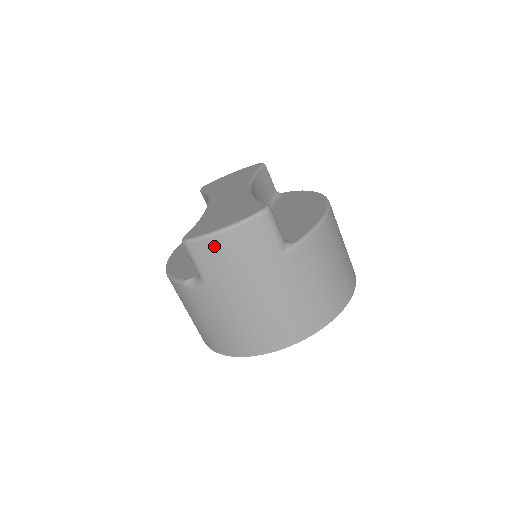
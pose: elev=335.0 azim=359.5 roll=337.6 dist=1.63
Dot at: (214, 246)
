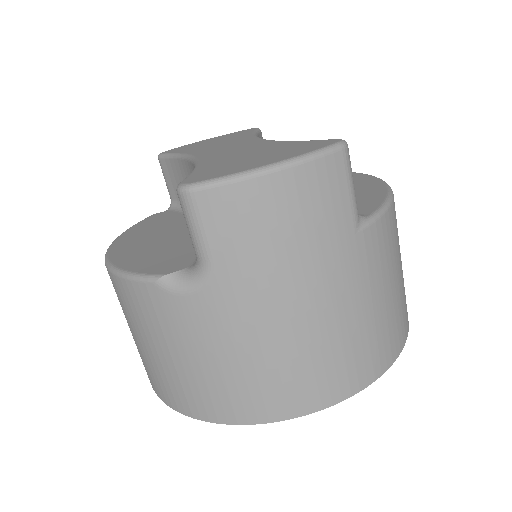
Dot at: (248, 199)
